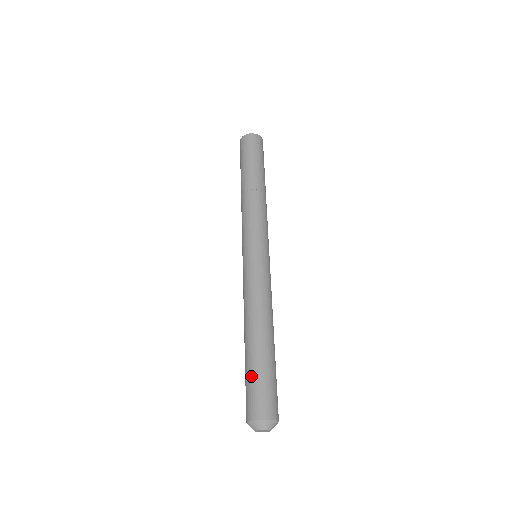
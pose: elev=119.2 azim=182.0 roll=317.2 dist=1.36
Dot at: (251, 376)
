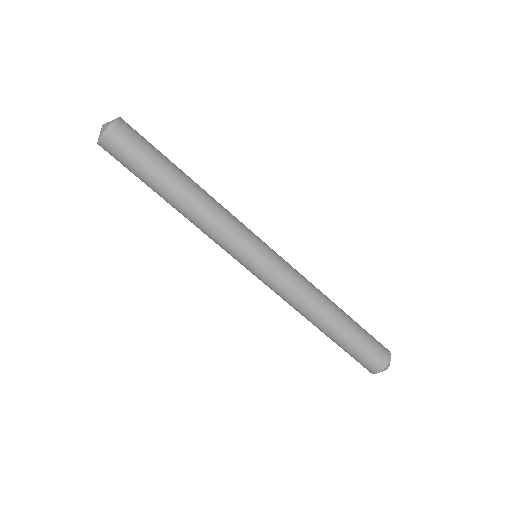
Dot at: (347, 352)
